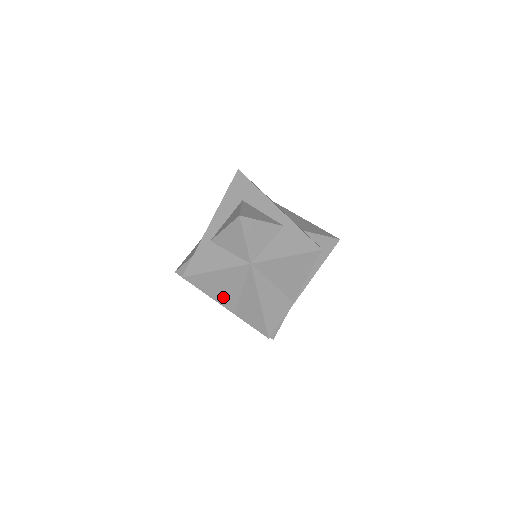
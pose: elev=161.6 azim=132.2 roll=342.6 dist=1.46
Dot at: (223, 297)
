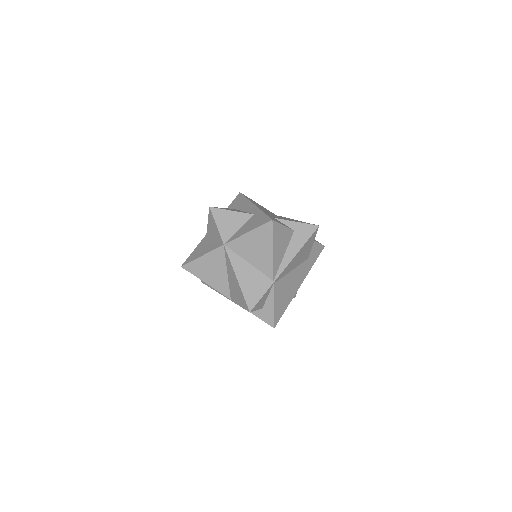
Dot at: (216, 283)
